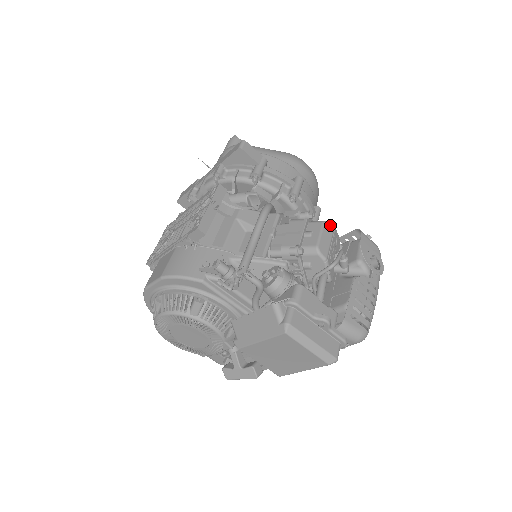
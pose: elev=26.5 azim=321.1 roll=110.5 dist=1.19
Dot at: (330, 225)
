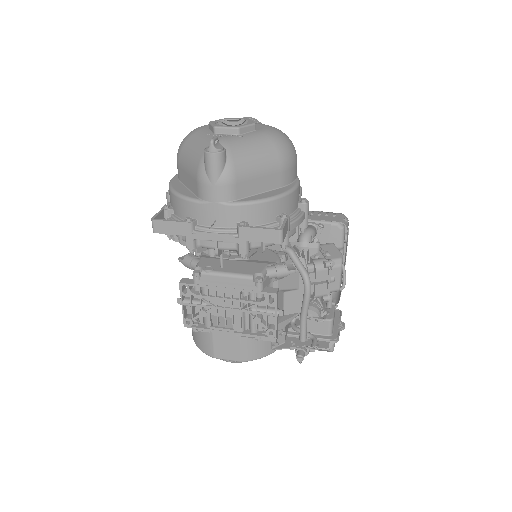
Dot at: occluded
